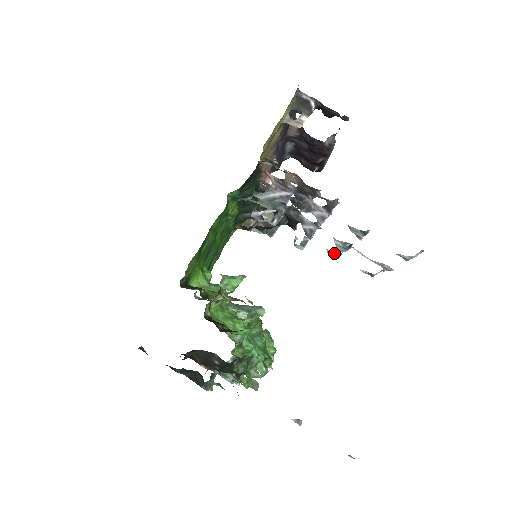
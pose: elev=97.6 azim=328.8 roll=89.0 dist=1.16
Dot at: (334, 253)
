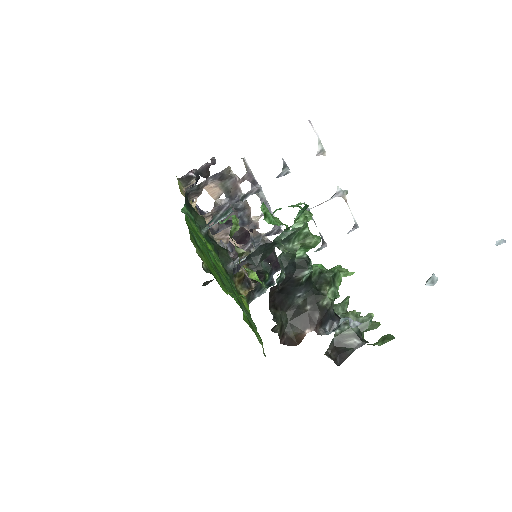
Dot at: (321, 246)
